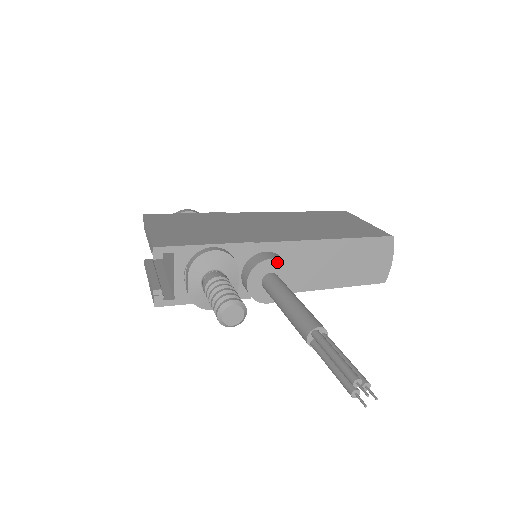
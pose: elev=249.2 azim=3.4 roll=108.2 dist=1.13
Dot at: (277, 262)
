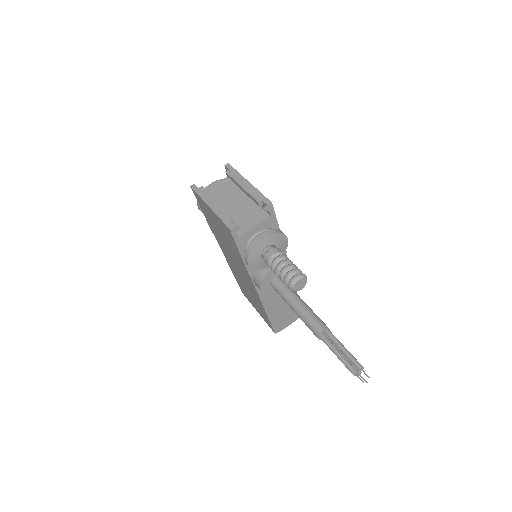
Dot at: occluded
